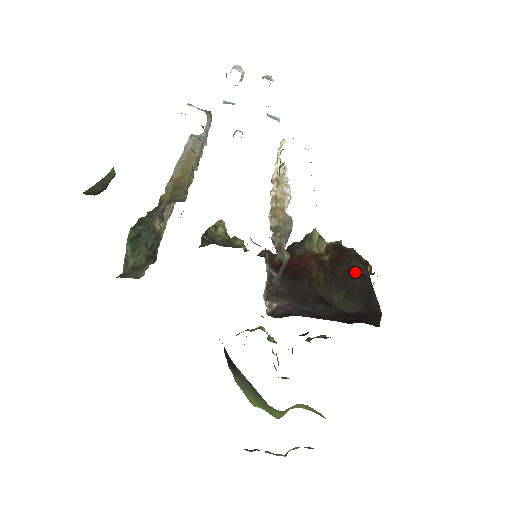
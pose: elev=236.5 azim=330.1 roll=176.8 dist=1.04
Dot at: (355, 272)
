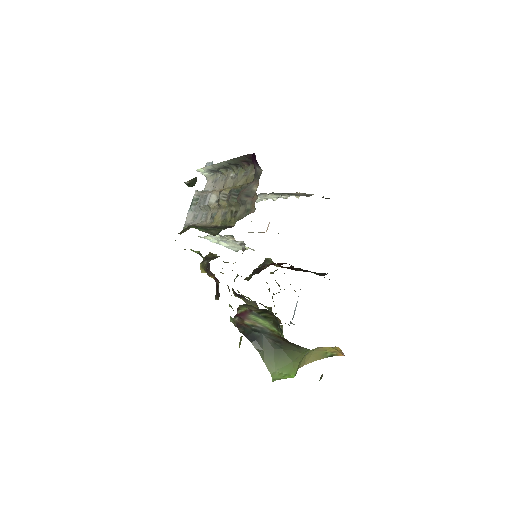
Dot at: occluded
